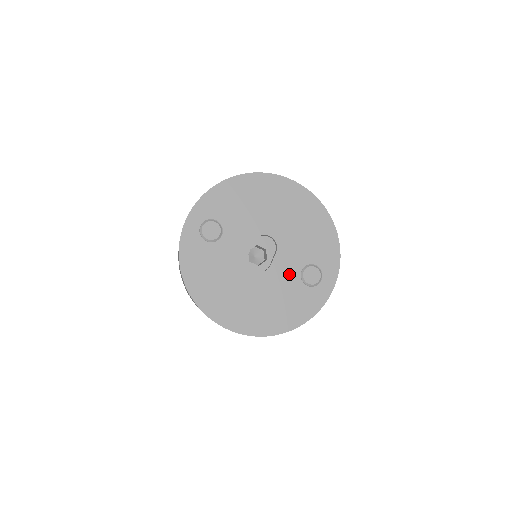
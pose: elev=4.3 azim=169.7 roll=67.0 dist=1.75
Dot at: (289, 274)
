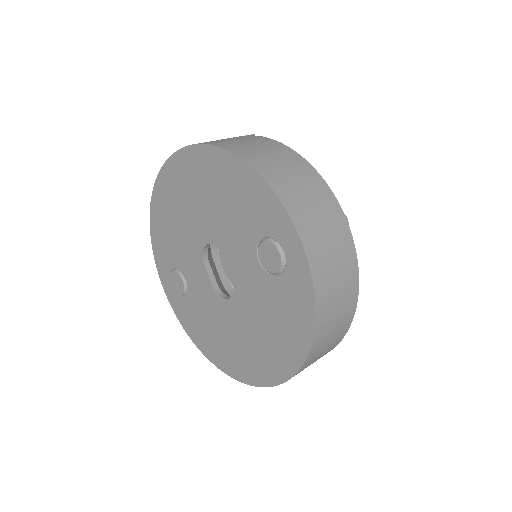
Dot at: (252, 276)
